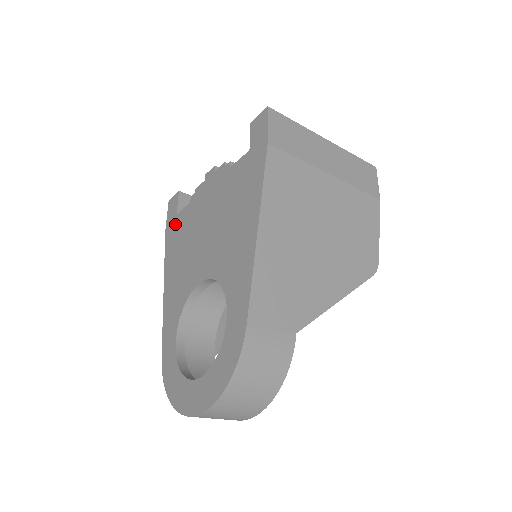
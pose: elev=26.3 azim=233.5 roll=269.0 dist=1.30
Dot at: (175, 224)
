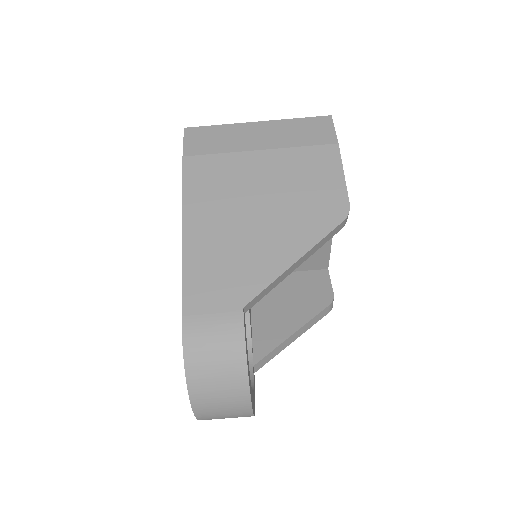
Dot at: occluded
